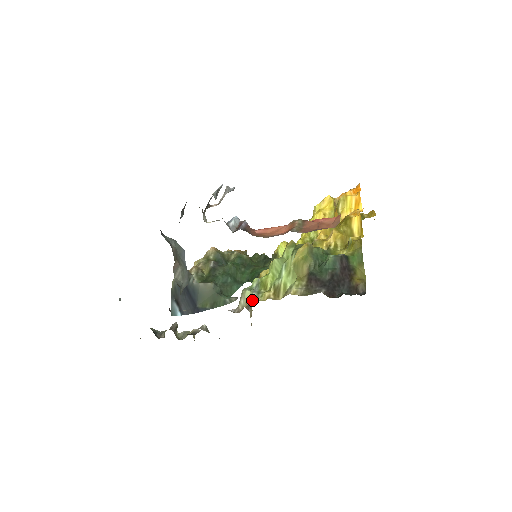
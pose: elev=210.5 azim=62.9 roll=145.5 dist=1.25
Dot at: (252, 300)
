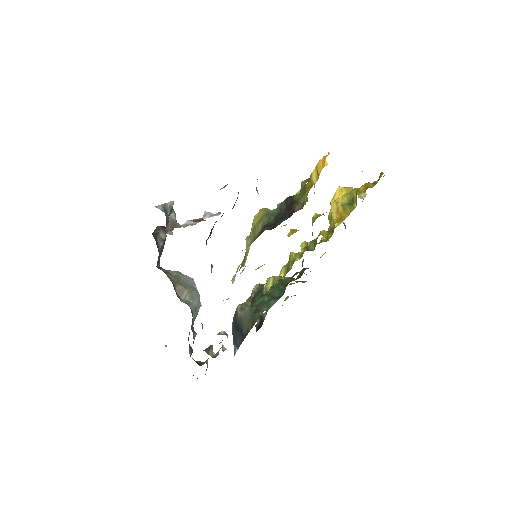
Dot at: occluded
